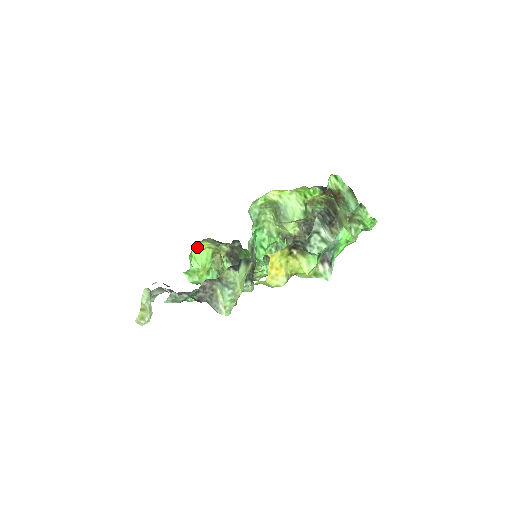
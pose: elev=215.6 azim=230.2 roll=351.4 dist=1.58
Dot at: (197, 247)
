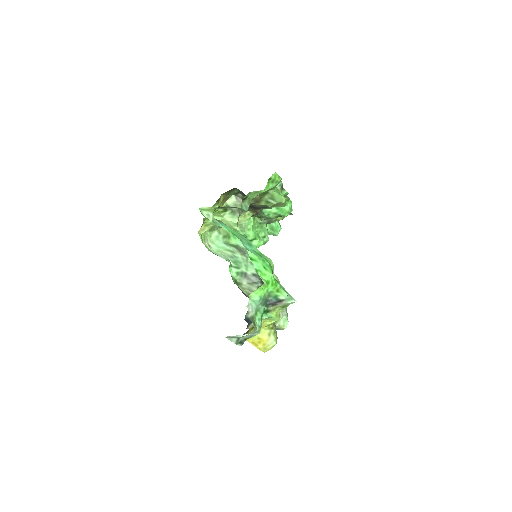
Dot at: occluded
